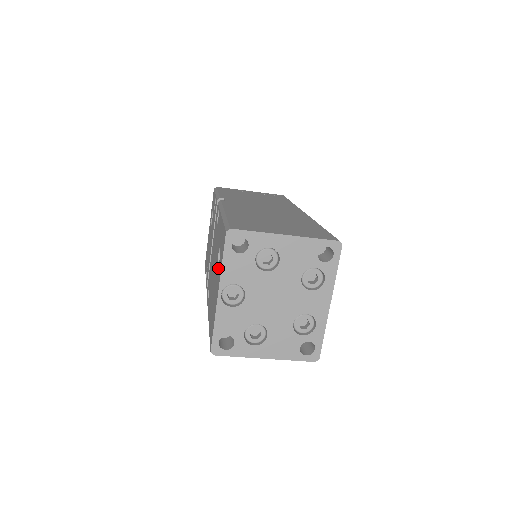
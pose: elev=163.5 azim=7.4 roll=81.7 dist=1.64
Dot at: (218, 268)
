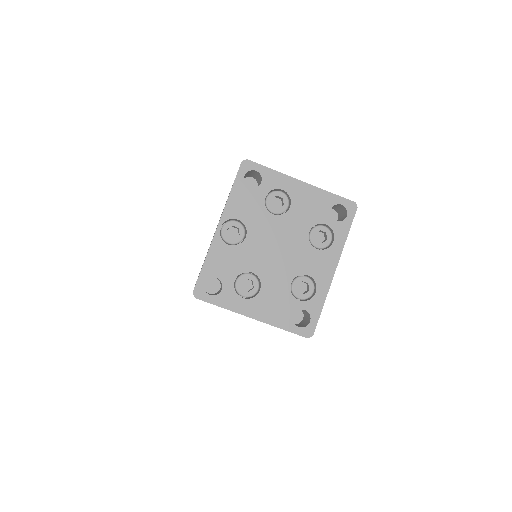
Dot at: occluded
